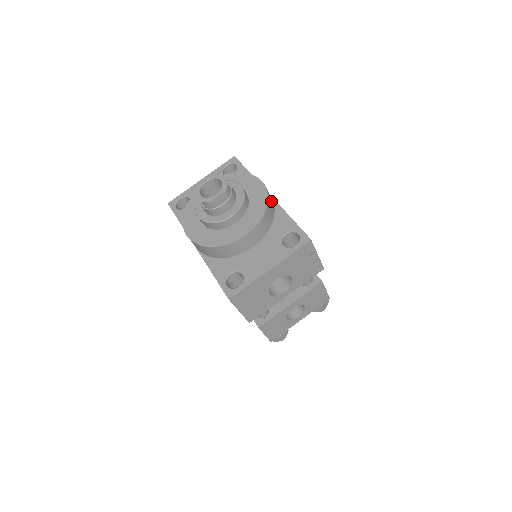
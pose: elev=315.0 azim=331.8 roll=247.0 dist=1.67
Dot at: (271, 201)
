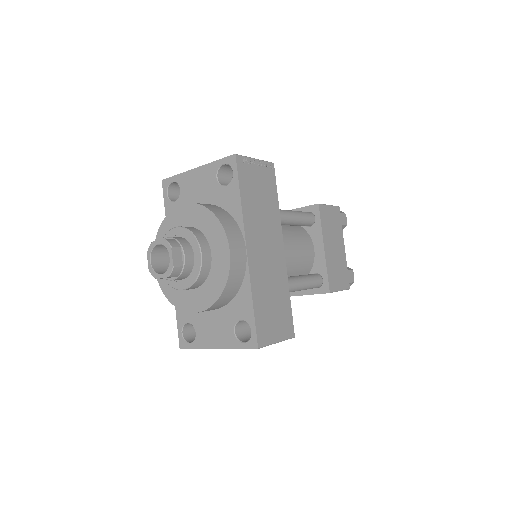
Dot at: (237, 276)
